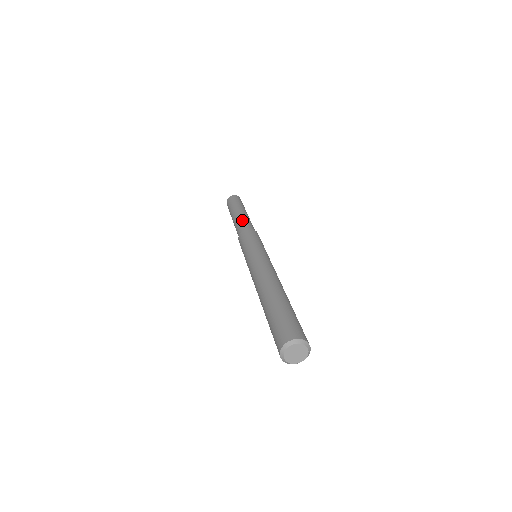
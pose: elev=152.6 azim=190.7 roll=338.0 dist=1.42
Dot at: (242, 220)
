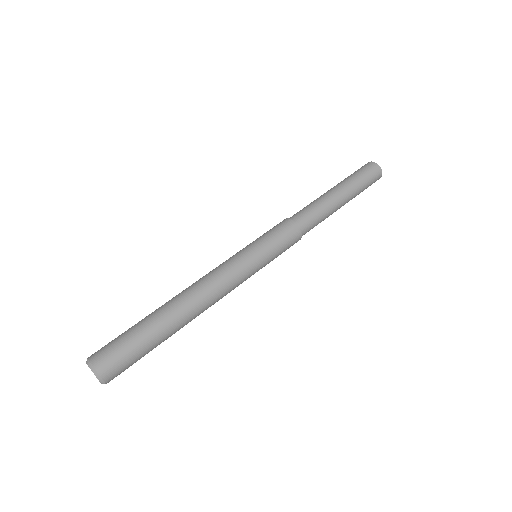
Dot at: (316, 206)
